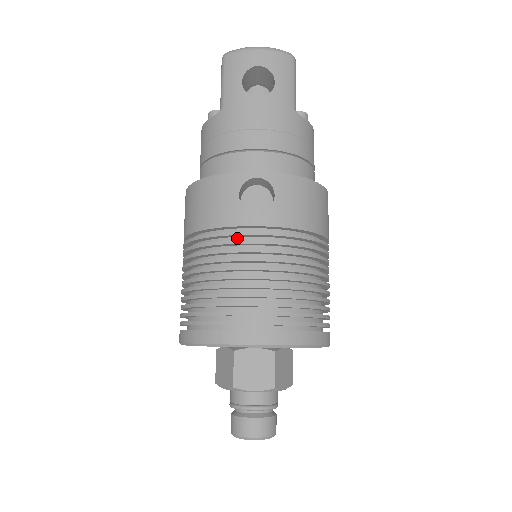
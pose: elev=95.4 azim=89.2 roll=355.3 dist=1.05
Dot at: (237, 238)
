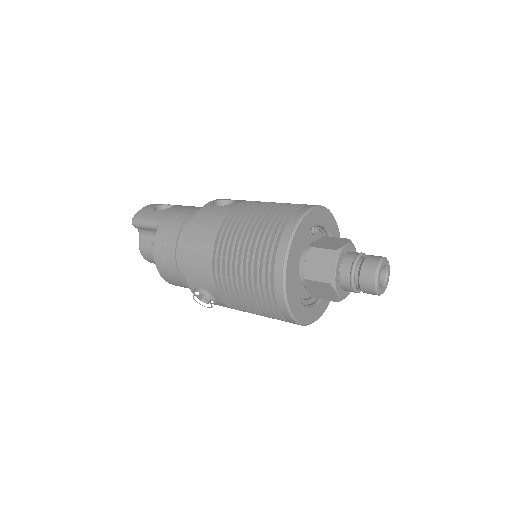
Dot at: occluded
